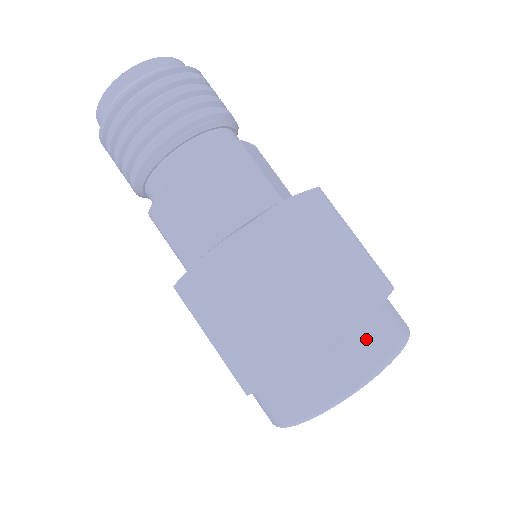
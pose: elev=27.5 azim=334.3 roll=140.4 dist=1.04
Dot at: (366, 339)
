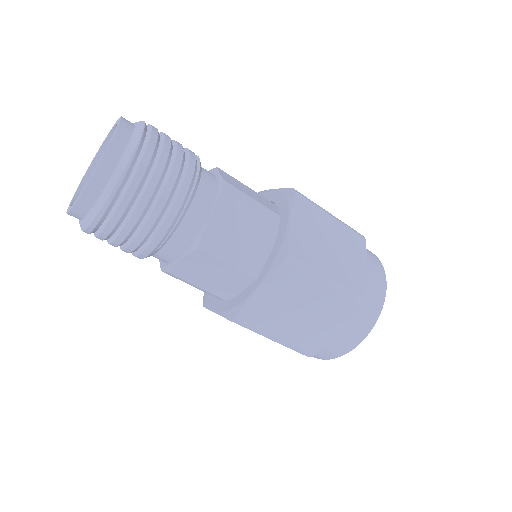
Dot at: (372, 285)
